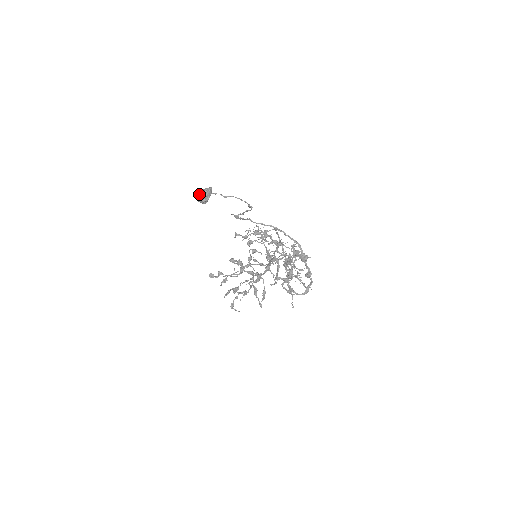
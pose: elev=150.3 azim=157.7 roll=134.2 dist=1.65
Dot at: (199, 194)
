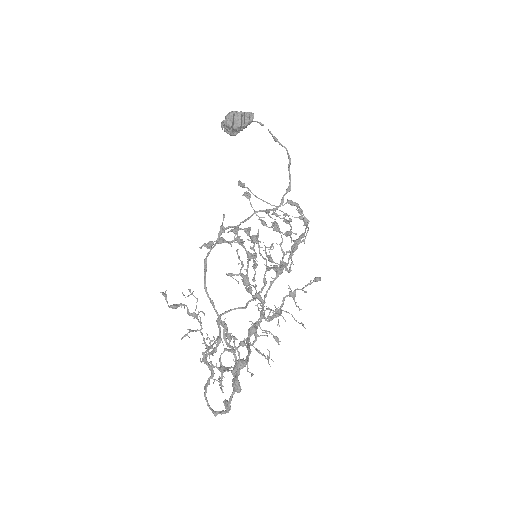
Dot at: (225, 118)
